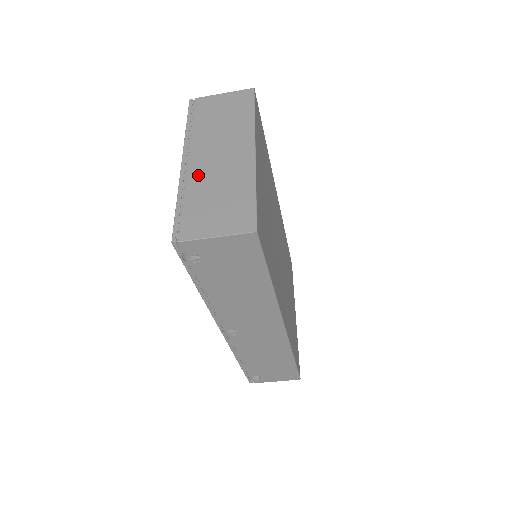
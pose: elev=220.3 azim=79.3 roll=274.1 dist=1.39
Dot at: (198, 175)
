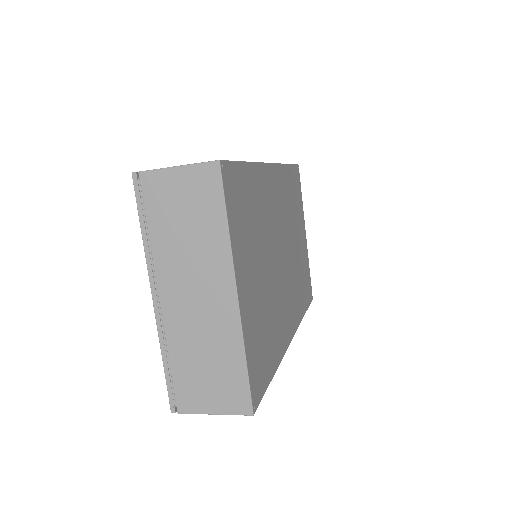
Dot at: (177, 326)
